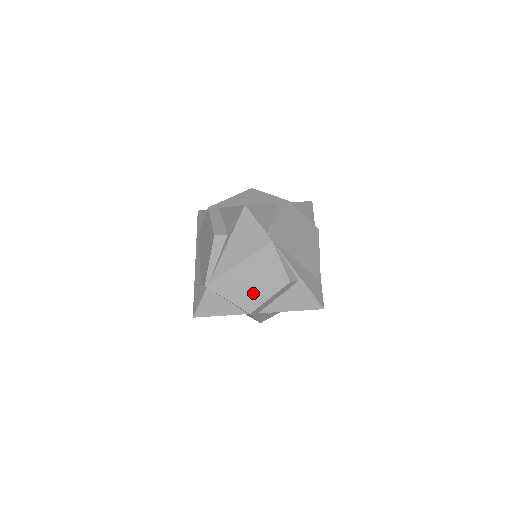
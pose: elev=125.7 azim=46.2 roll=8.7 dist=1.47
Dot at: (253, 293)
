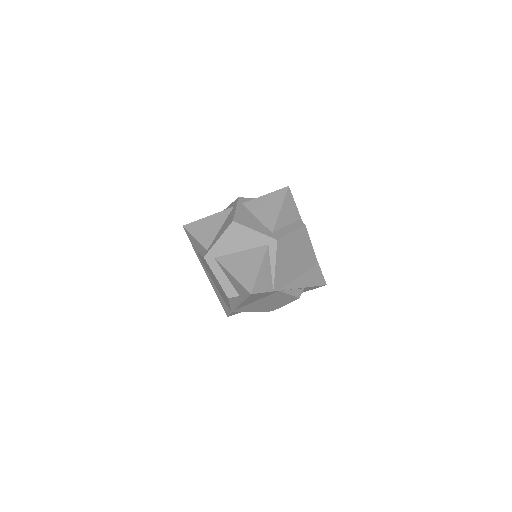
Dot at: (271, 306)
